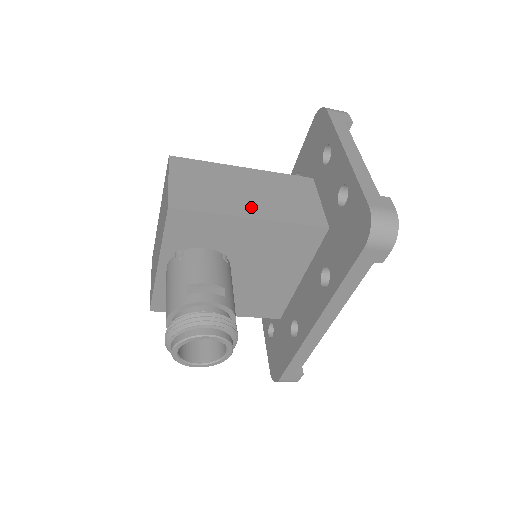
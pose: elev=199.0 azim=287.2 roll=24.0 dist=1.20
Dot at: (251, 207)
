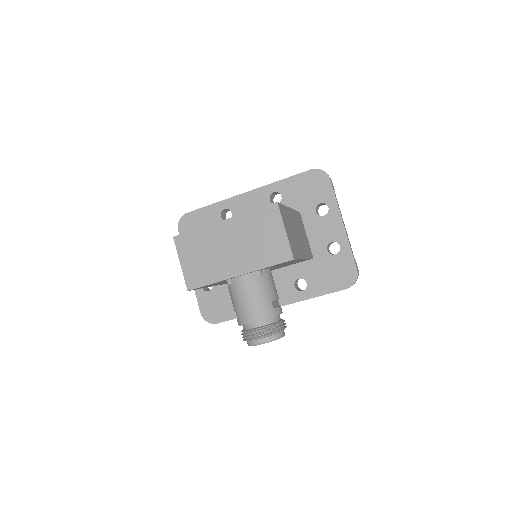
Dot at: (302, 249)
